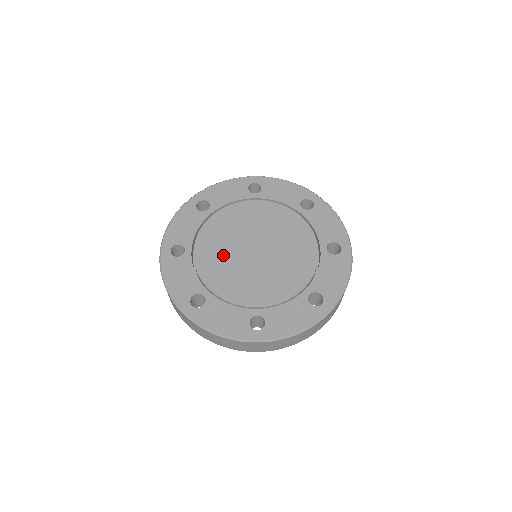
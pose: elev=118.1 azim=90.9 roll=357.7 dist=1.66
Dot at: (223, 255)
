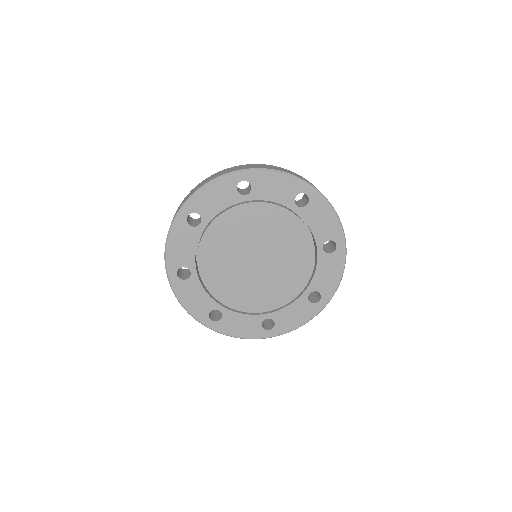
Dot at: (227, 271)
